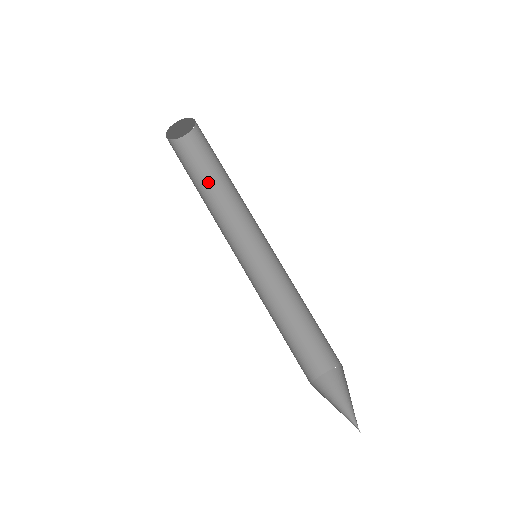
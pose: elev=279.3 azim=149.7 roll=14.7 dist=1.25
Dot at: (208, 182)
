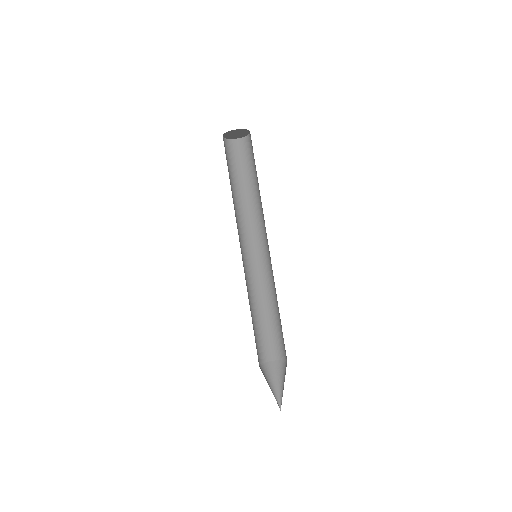
Dot at: (251, 181)
